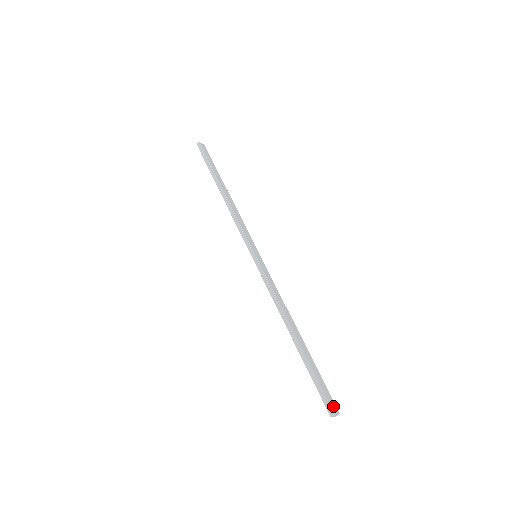
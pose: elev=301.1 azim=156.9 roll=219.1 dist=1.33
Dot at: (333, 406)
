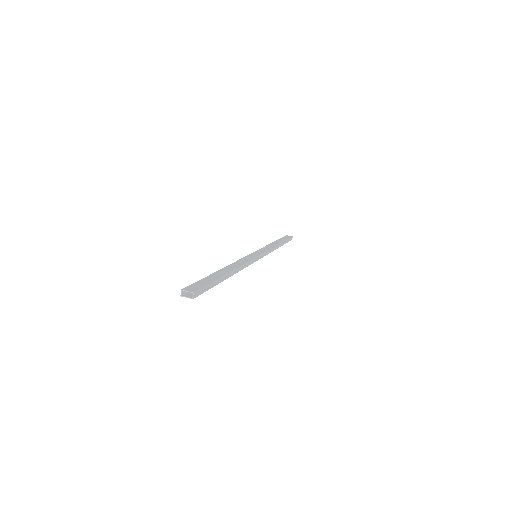
Dot at: (191, 288)
